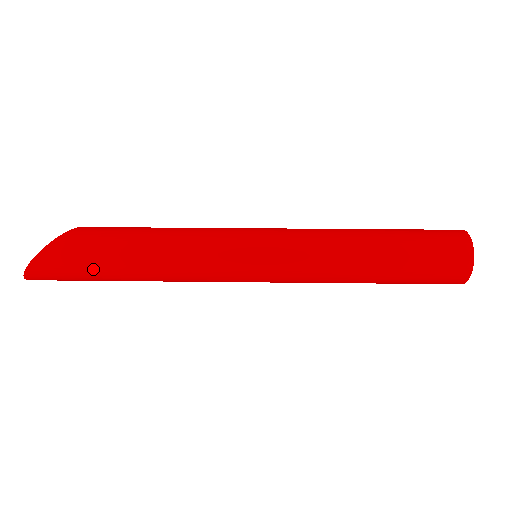
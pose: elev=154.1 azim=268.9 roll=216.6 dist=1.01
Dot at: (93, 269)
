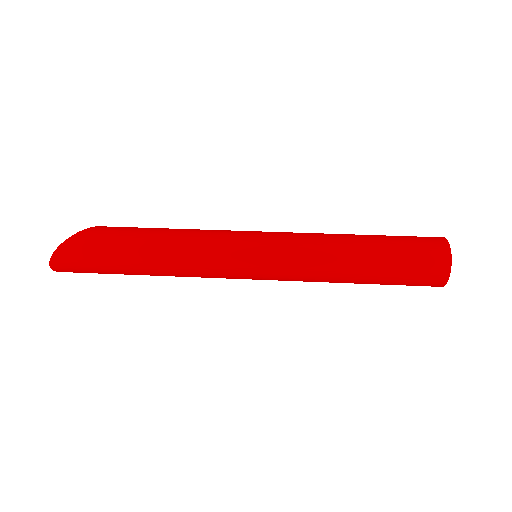
Dot at: (111, 255)
